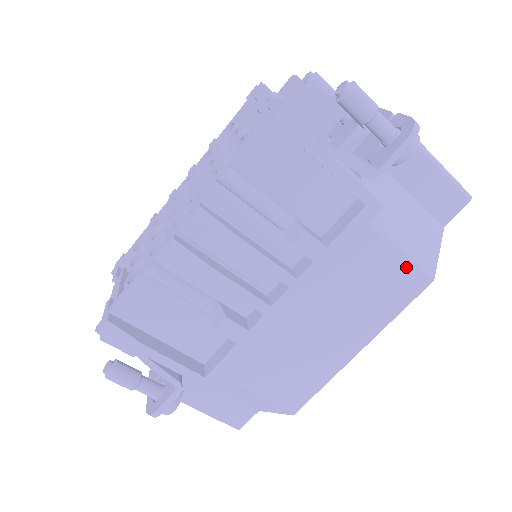
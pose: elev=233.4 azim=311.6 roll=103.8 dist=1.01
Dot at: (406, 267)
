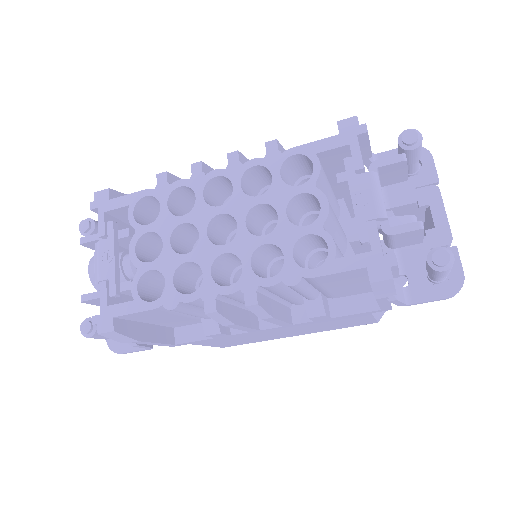
Dot at: (369, 321)
